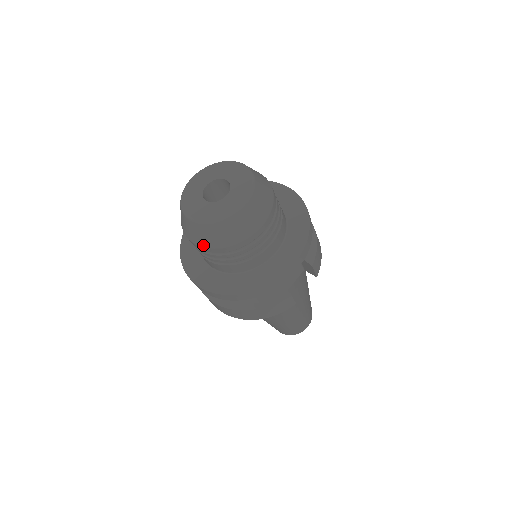
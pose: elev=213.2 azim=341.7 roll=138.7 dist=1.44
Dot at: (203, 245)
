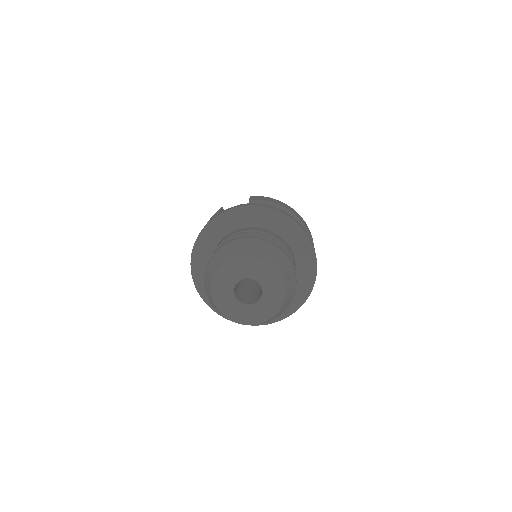
Dot at: occluded
